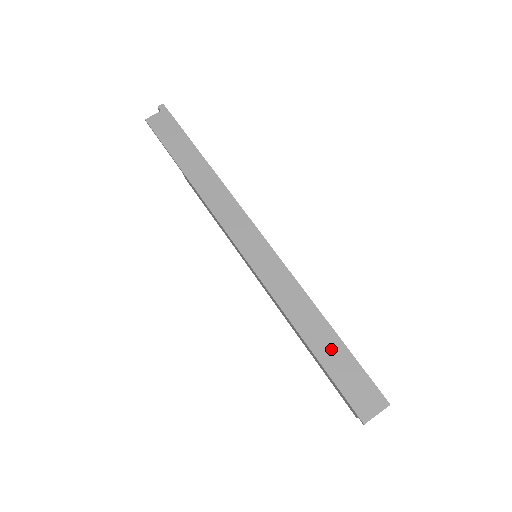
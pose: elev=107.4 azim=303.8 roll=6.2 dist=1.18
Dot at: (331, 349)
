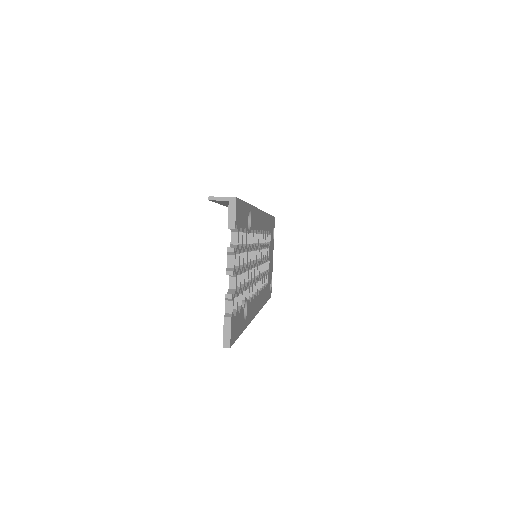
Dot at: occluded
